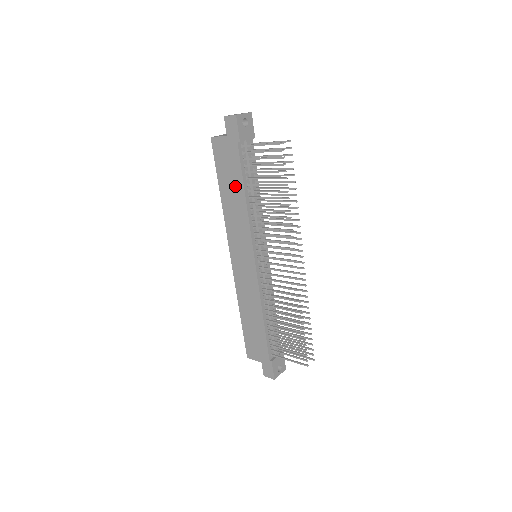
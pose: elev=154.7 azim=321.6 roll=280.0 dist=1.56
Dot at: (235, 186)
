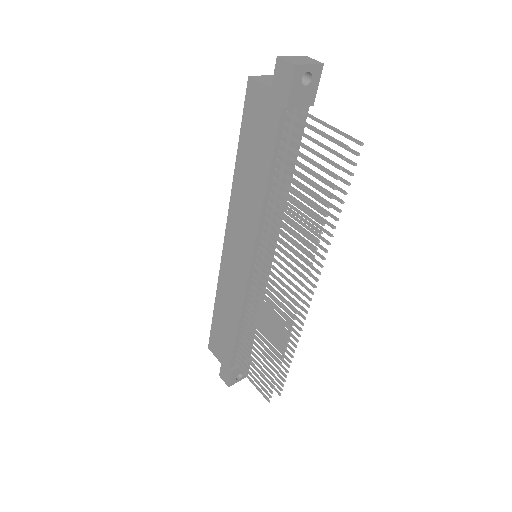
Dot at: (258, 164)
